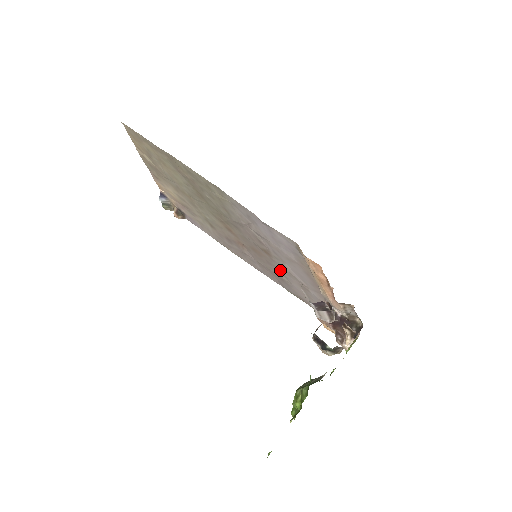
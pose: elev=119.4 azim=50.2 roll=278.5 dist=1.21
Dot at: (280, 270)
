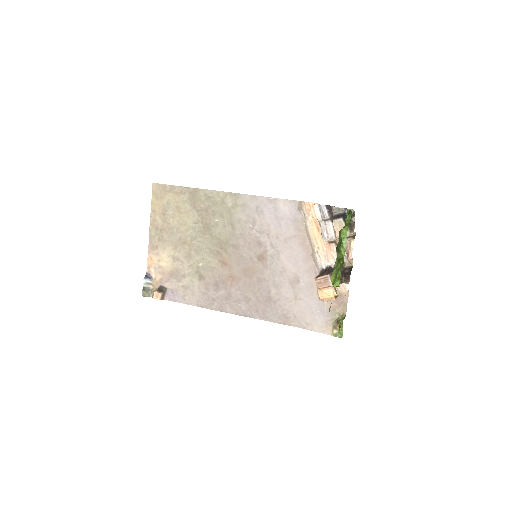
Dot at: (271, 278)
